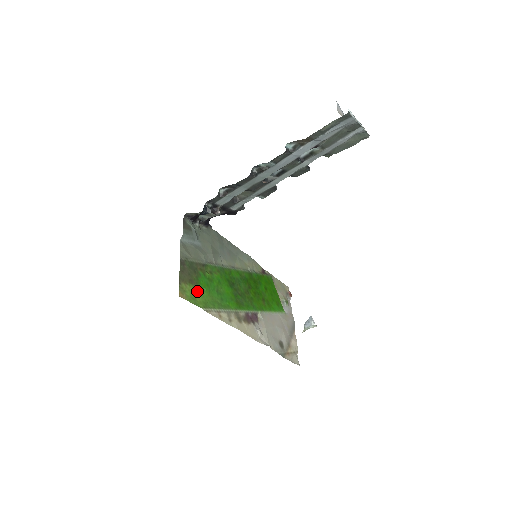
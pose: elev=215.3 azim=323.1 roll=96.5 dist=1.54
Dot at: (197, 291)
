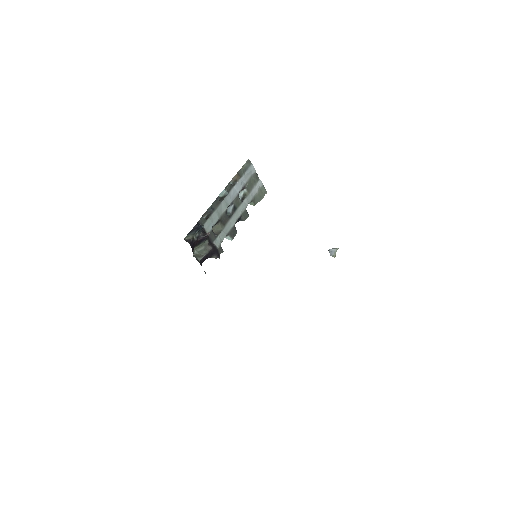
Dot at: occluded
